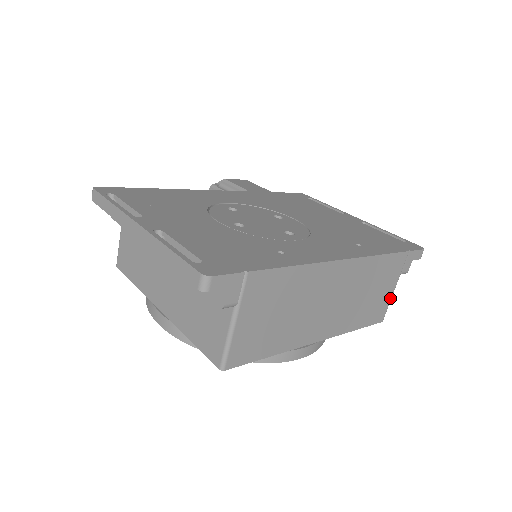
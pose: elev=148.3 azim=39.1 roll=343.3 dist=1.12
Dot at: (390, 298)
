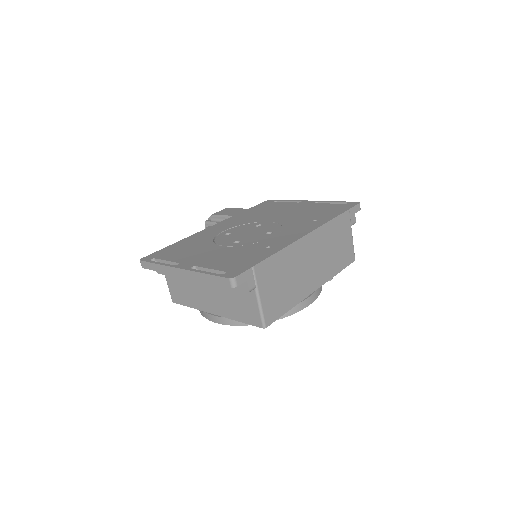
Dot at: (352, 243)
